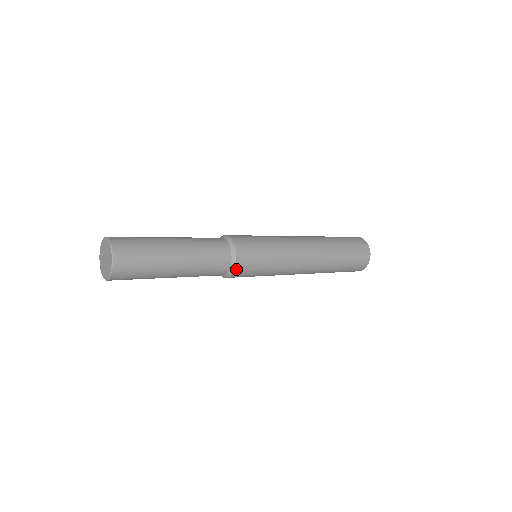
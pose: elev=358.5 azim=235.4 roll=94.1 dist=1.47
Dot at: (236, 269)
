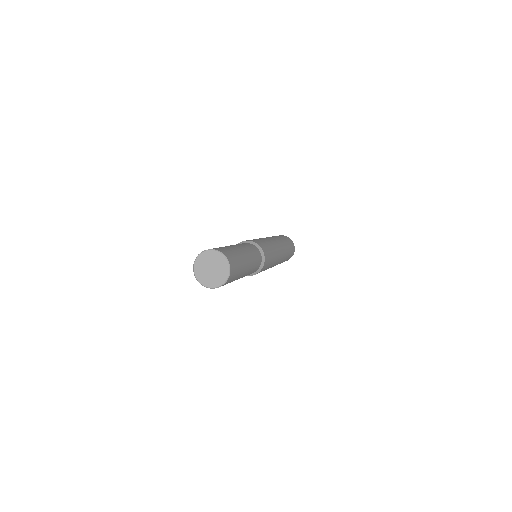
Dot at: (263, 265)
